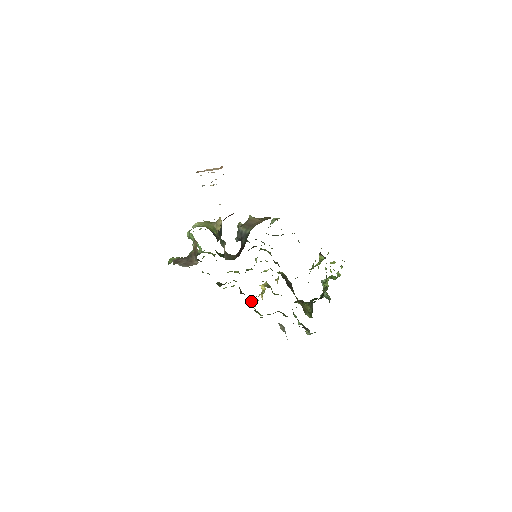
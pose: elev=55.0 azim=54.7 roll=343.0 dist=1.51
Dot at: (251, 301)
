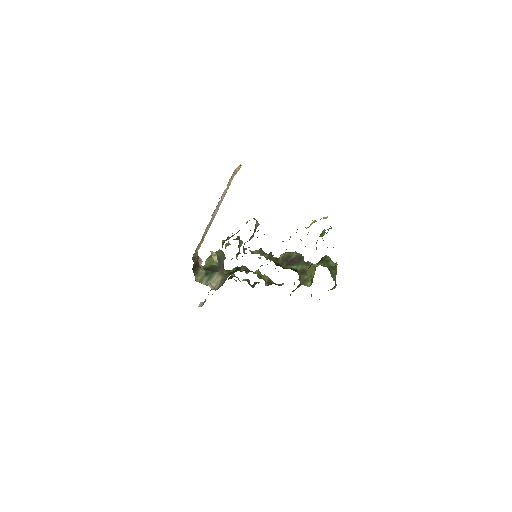
Dot at: (281, 284)
